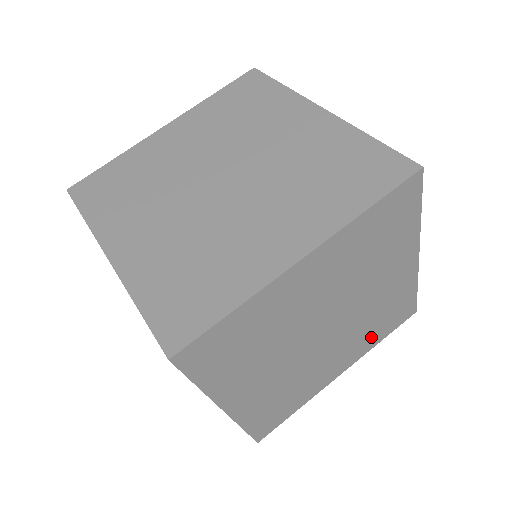
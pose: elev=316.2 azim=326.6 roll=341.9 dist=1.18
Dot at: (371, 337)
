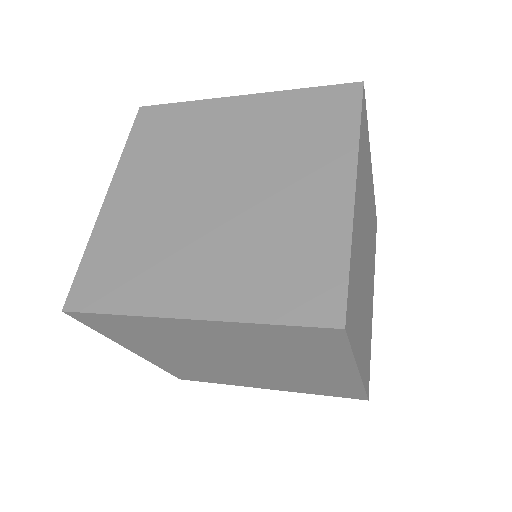
Dot at: (303, 388)
